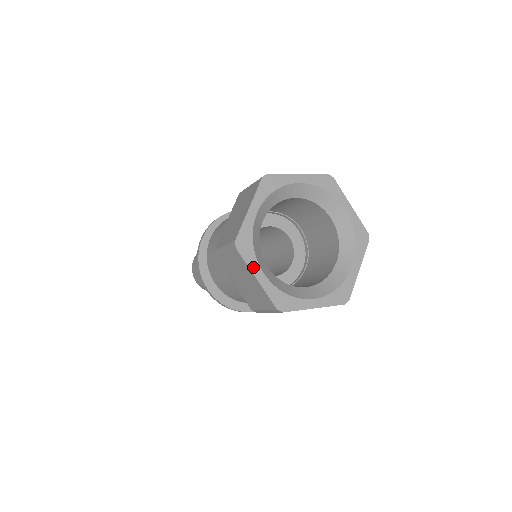
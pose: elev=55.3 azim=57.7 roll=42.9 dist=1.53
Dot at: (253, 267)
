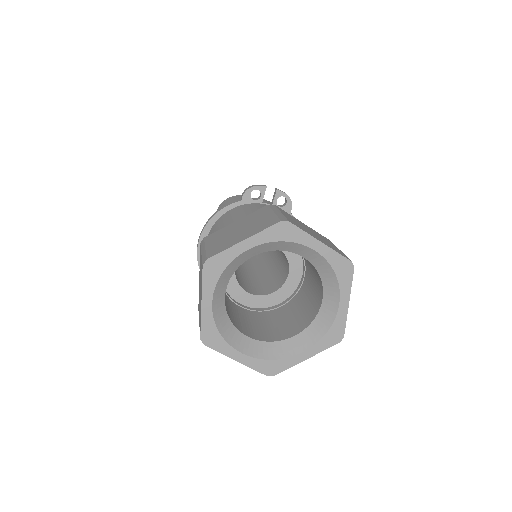
Dot at: (228, 353)
